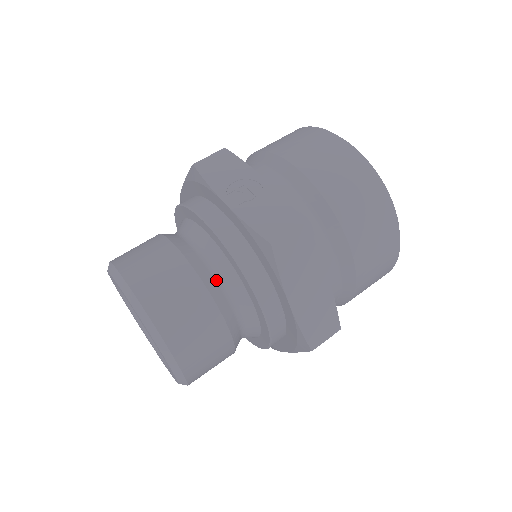
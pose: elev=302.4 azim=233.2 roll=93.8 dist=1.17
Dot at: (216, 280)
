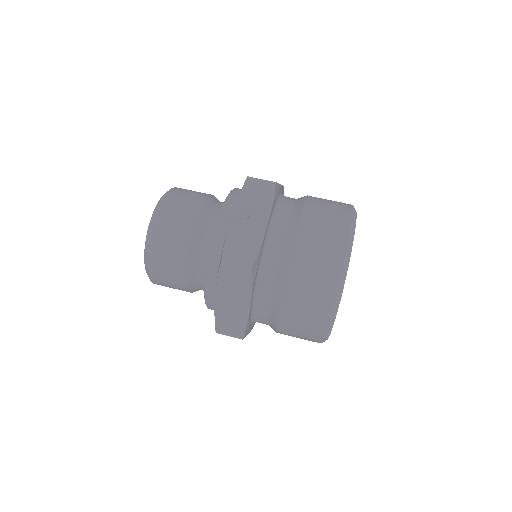
Dot at: (199, 250)
